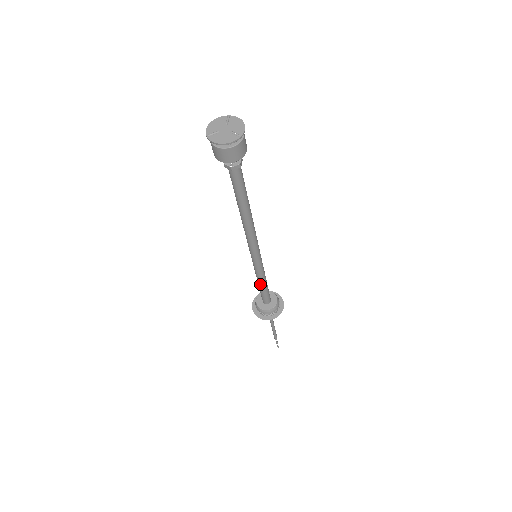
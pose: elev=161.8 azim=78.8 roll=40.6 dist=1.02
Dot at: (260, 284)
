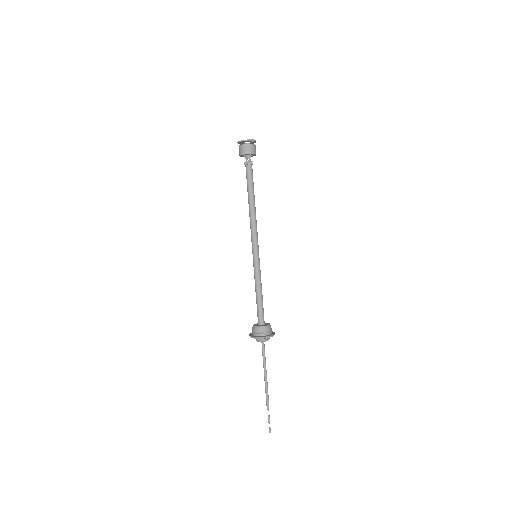
Dot at: (257, 292)
